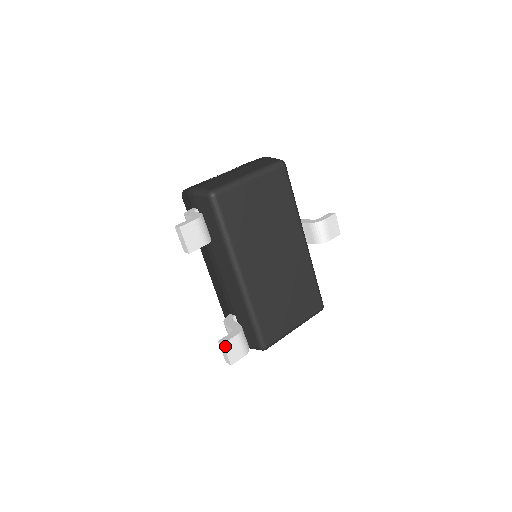
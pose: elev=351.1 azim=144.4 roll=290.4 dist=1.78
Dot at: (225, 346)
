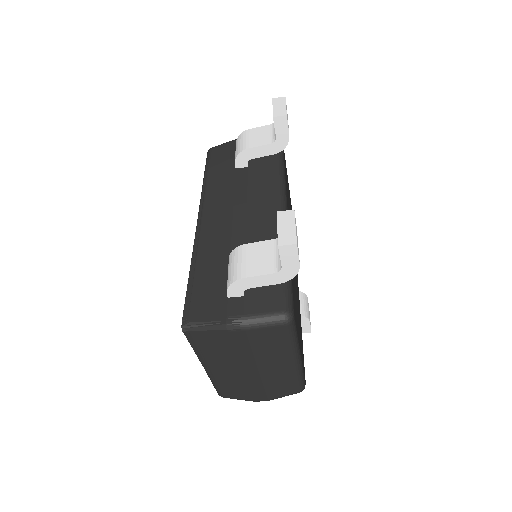
Dot at: (294, 216)
